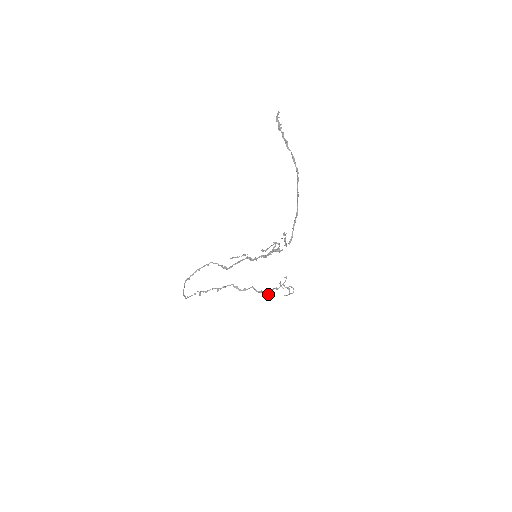
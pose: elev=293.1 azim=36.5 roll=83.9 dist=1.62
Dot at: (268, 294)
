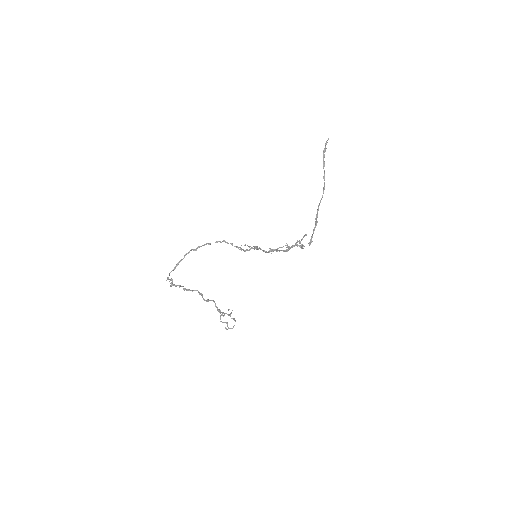
Dot at: (224, 315)
